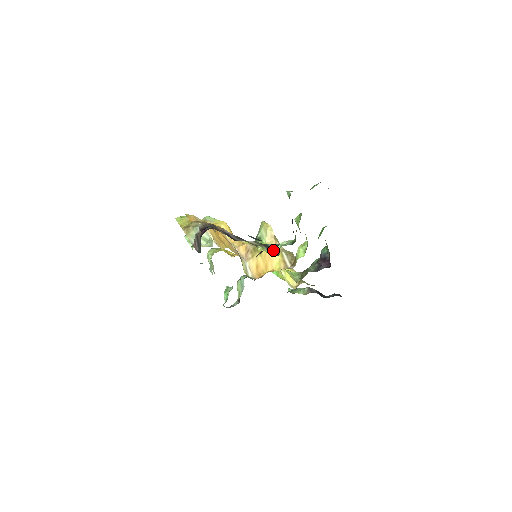
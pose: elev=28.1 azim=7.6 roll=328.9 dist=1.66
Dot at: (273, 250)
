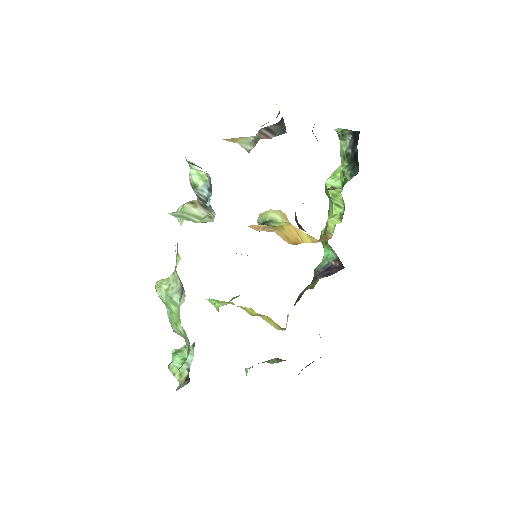
Dot at: (328, 189)
